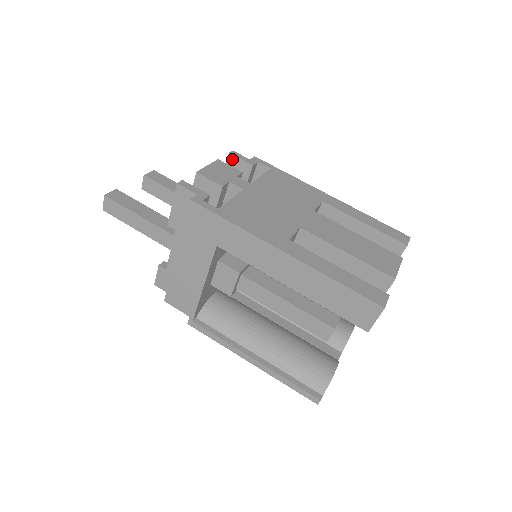
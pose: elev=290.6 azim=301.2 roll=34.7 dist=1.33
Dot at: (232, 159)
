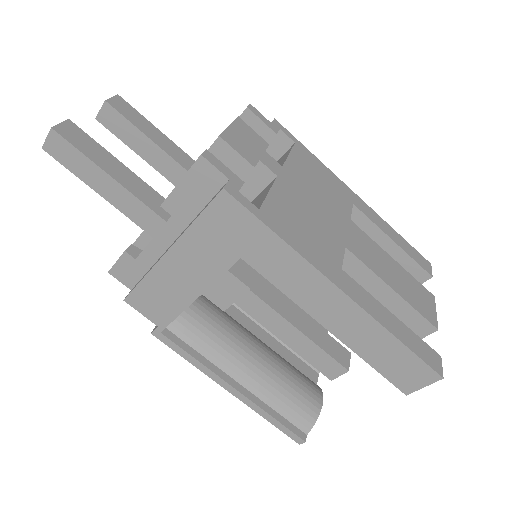
Dot at: (249, 116)
